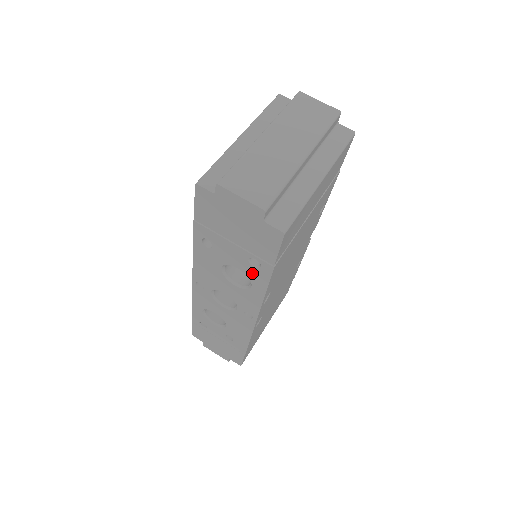
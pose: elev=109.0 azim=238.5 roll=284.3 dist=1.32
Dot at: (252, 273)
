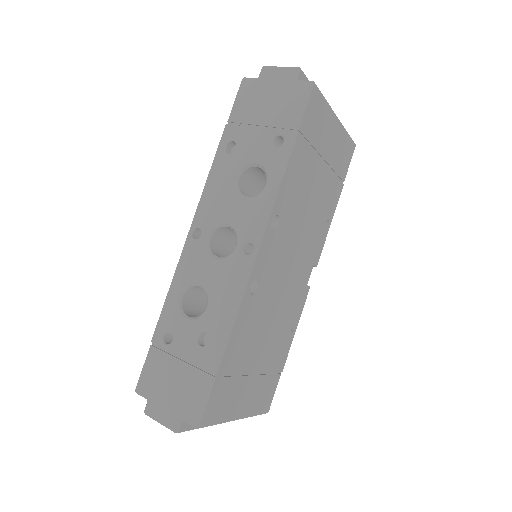
Dot at: (271, 160)
